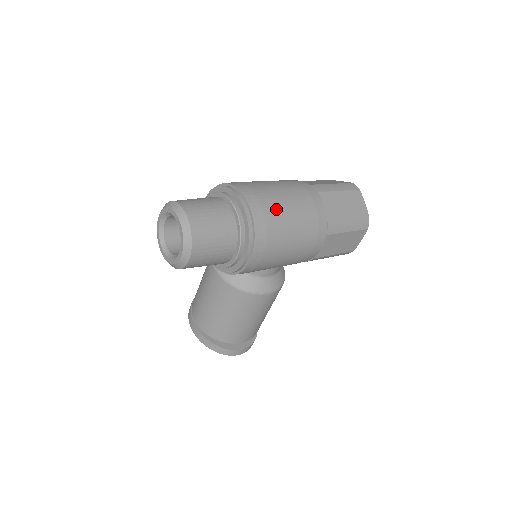
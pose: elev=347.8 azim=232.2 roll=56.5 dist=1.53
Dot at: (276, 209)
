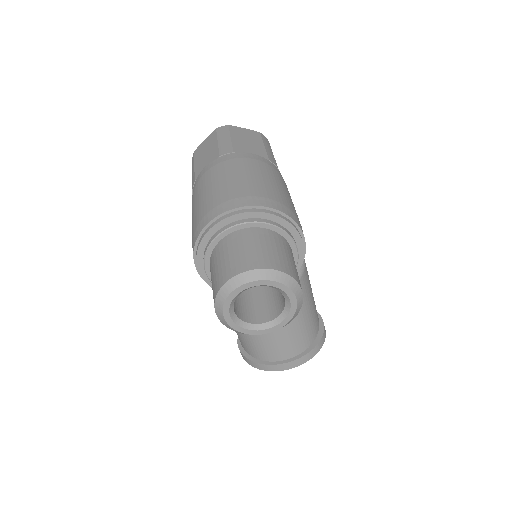
Dot at: (260, 187)
